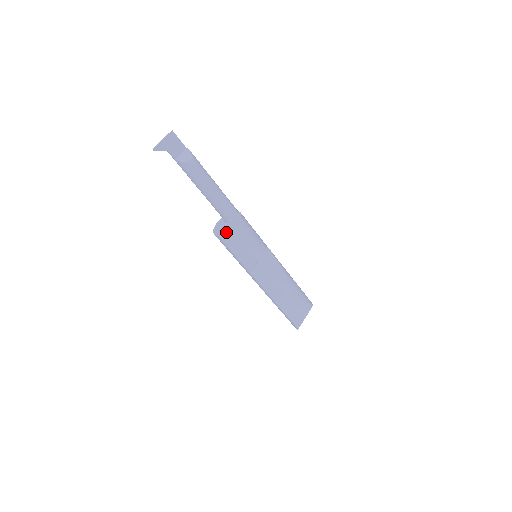
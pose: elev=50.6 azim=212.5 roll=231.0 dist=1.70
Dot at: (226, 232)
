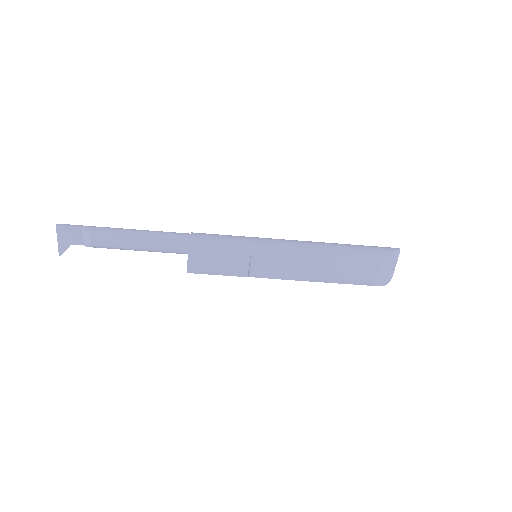
Dot at: occluded
